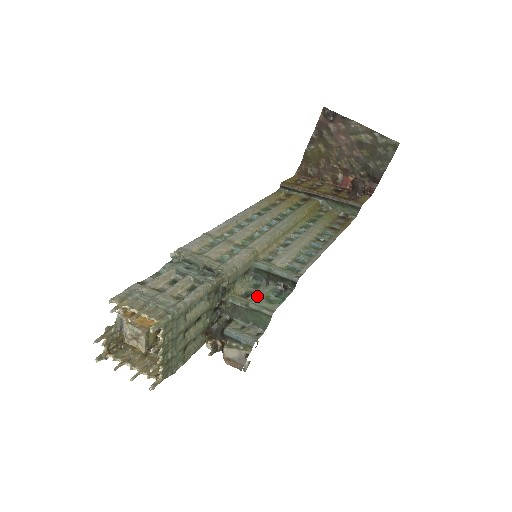
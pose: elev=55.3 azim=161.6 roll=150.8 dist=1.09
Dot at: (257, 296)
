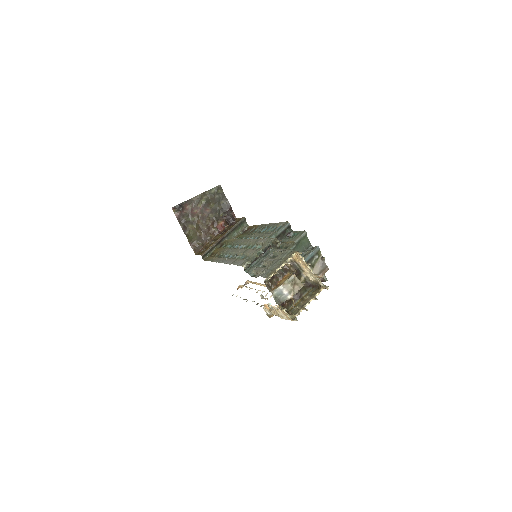
Dot at: (290, 241)
